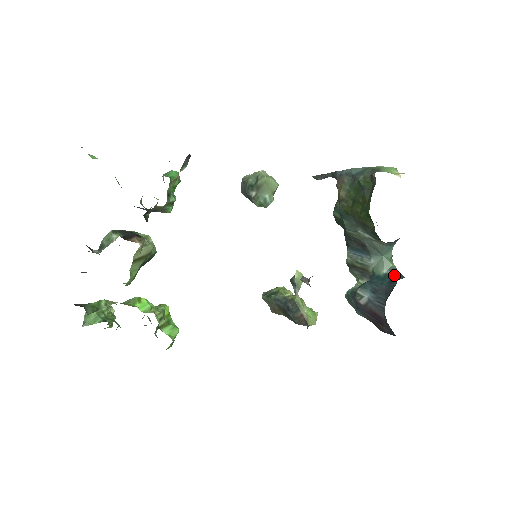
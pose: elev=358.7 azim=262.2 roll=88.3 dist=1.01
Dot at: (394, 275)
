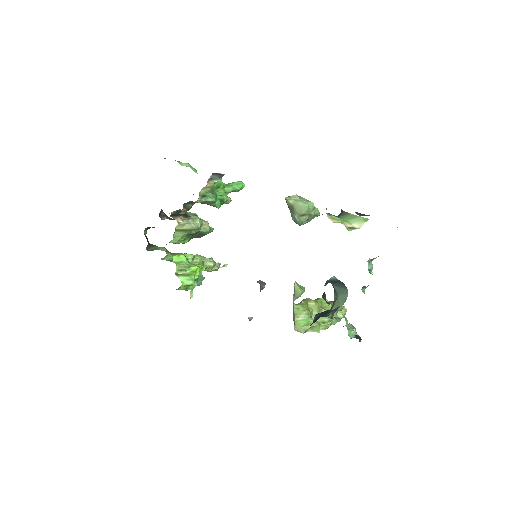
Dot at: (330, 313)
